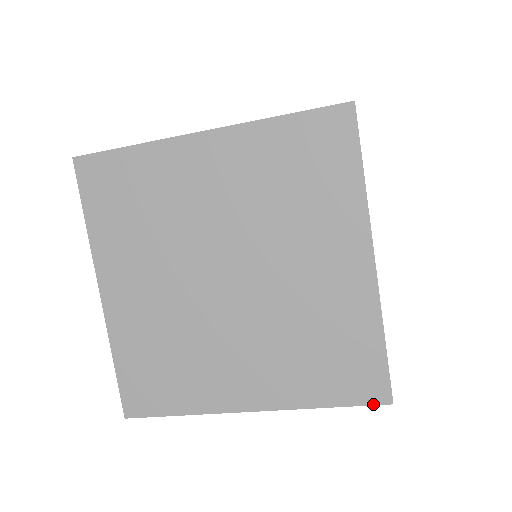
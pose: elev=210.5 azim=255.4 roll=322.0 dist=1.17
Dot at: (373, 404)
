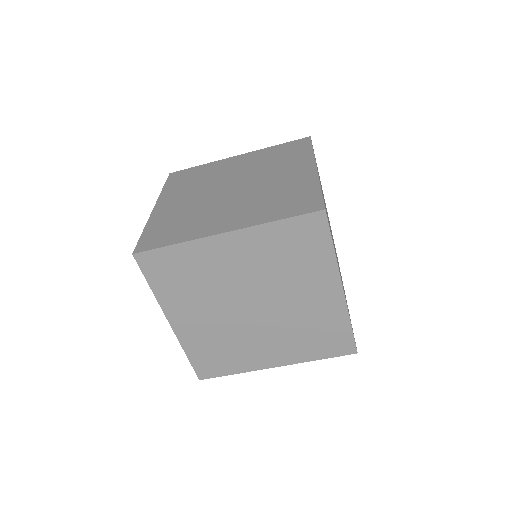
Dot at: (311, 212)
